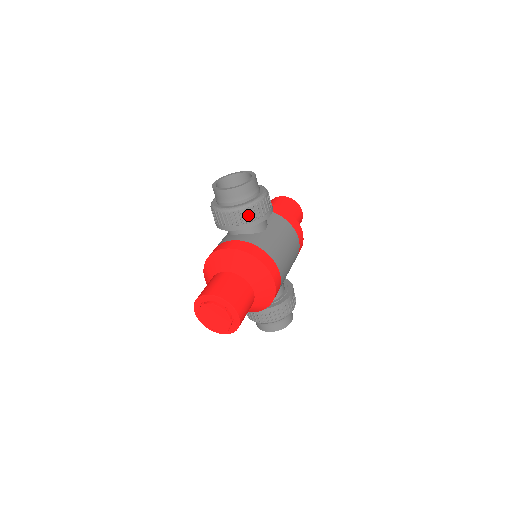
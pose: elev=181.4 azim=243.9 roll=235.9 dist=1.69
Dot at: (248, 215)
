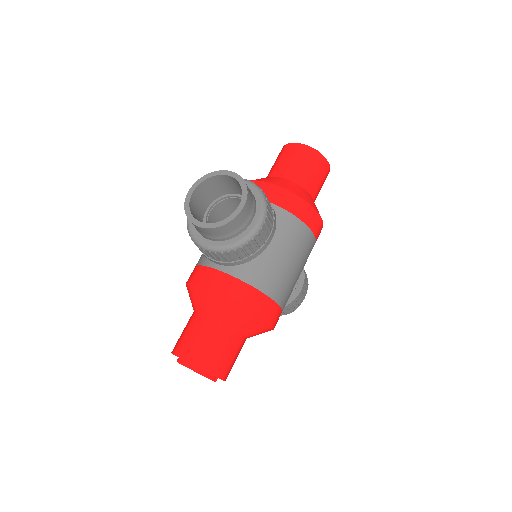
Dot at: (236, 255)
